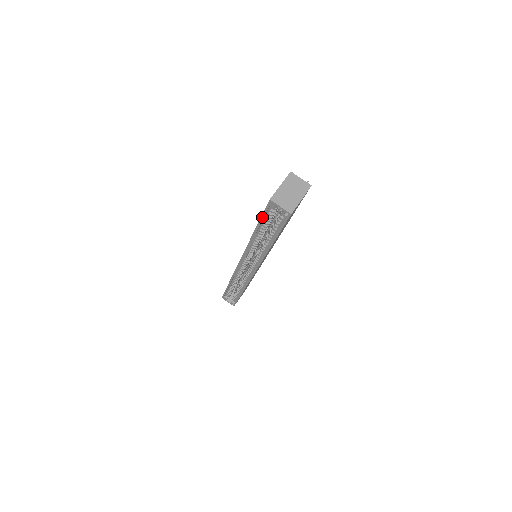
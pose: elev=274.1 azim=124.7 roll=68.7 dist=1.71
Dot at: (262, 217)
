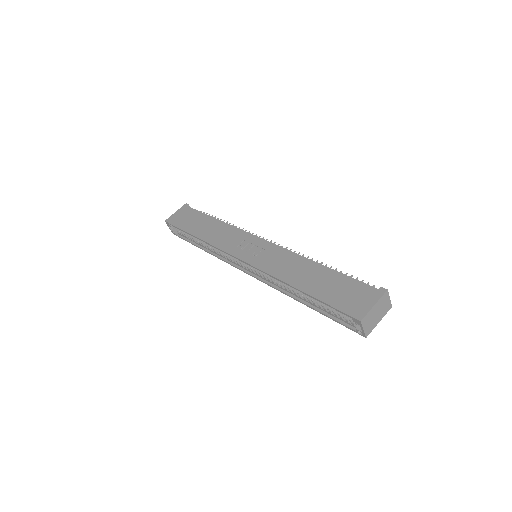
Dot at: (329, 305)
